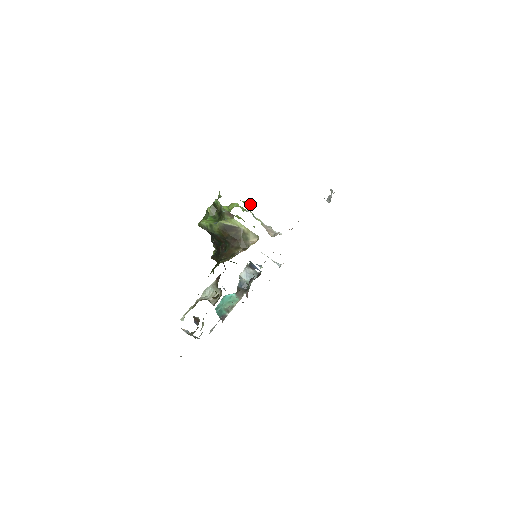
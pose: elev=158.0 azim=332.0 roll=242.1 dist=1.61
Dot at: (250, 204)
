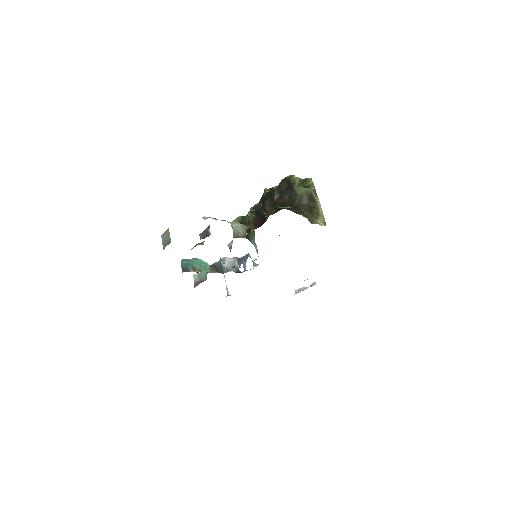
Dot at: occluded
